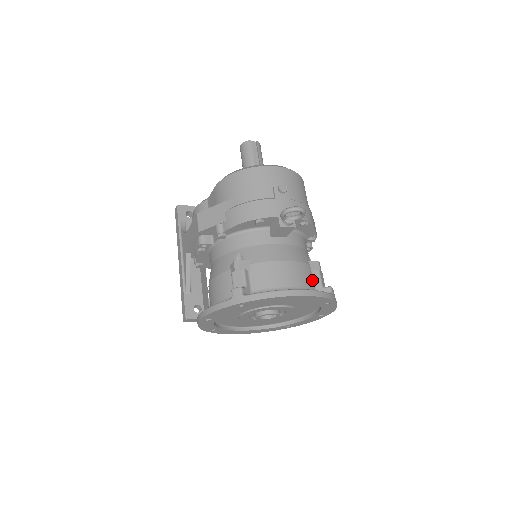
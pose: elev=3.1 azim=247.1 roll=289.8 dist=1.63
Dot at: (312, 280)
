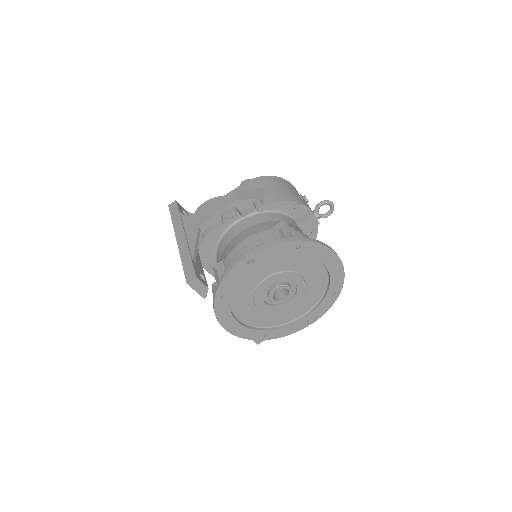
Dot at: occluded
